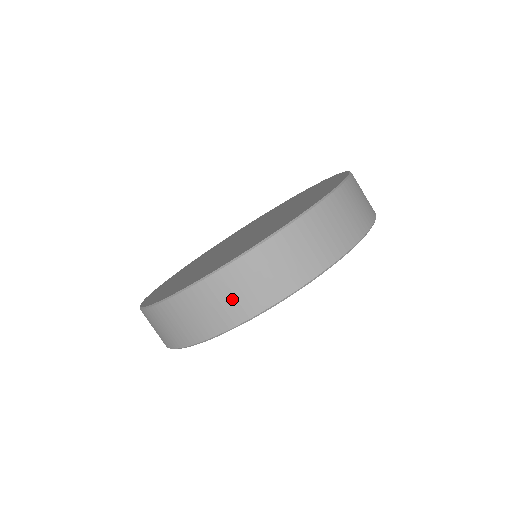
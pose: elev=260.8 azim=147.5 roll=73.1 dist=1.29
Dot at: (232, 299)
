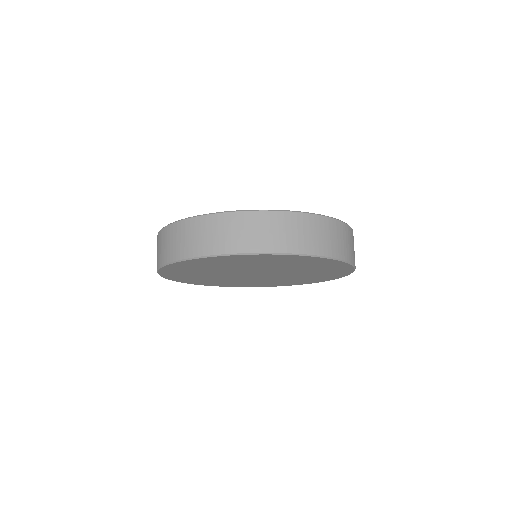
Dot at: (301, 235)
